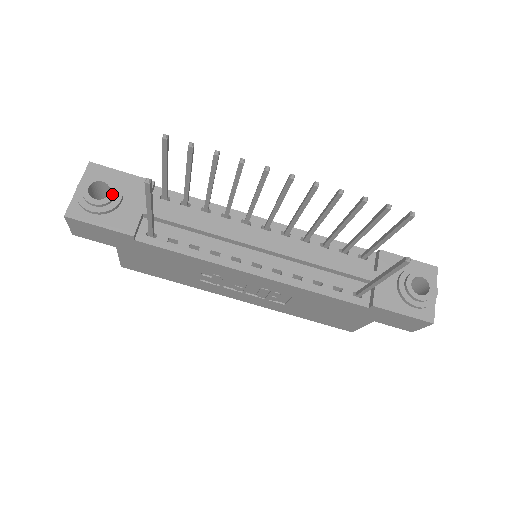
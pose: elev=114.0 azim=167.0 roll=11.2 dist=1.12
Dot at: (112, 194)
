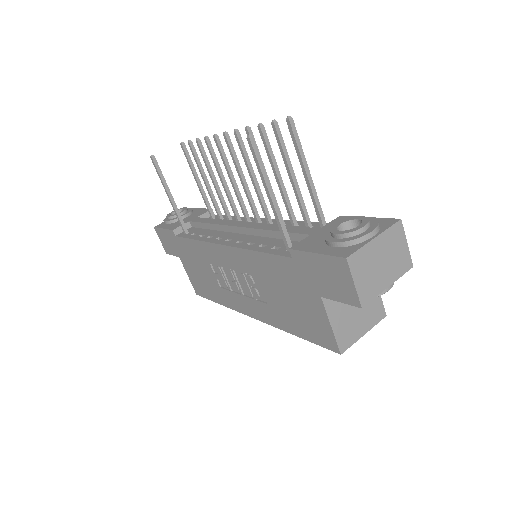
Dot at: (180, 212)
